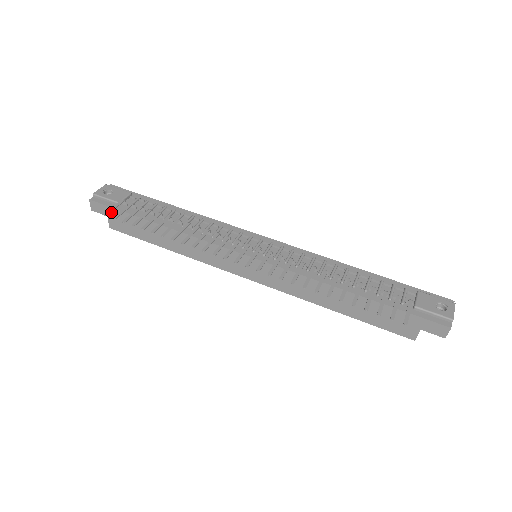
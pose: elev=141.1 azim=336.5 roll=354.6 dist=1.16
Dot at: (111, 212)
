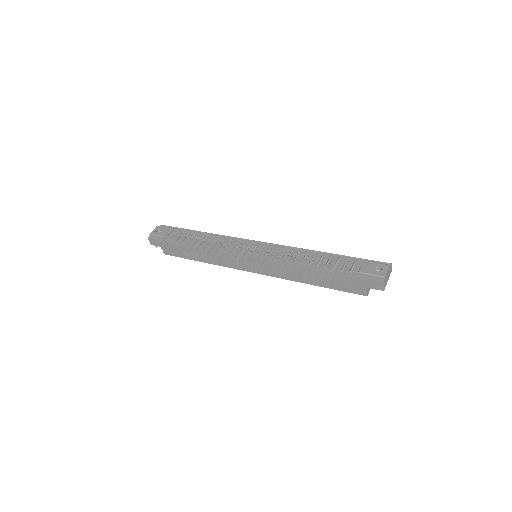
Dot at: (162, 244)
